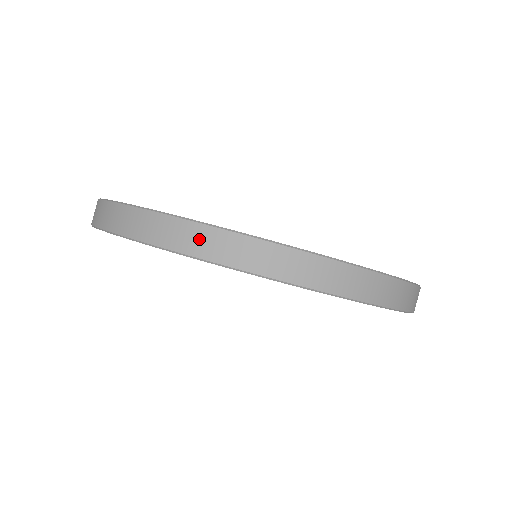
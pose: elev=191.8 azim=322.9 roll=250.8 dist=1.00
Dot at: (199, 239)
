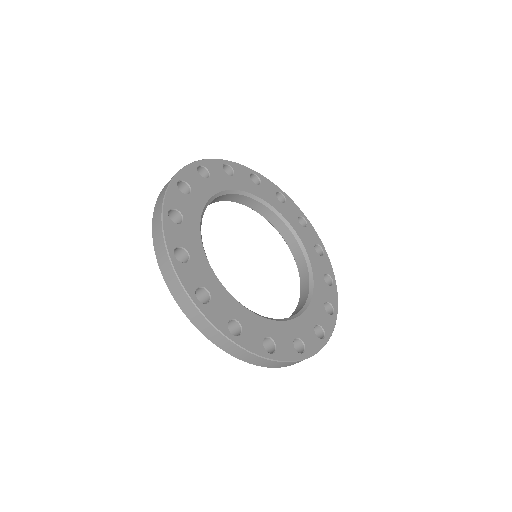
Dot at: (175, 287)
